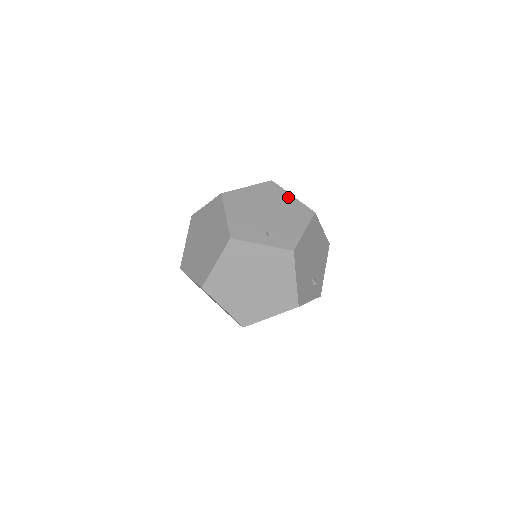
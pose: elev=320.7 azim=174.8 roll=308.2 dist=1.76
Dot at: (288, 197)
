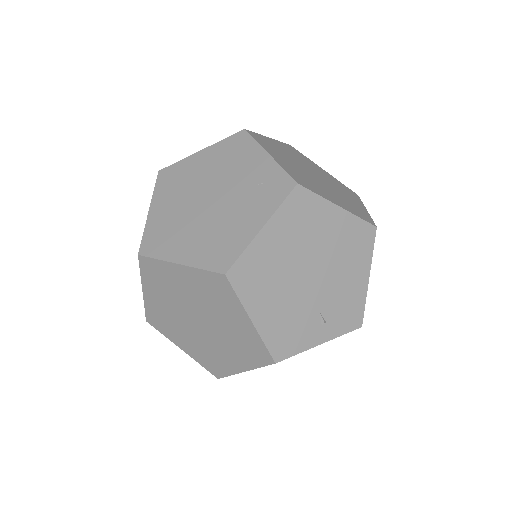
Dot at: (333, 215)
